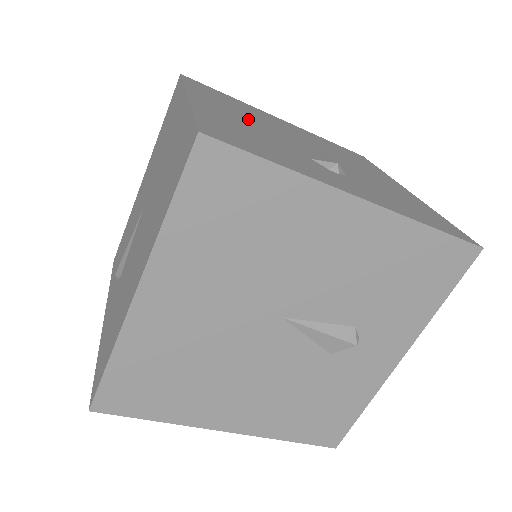
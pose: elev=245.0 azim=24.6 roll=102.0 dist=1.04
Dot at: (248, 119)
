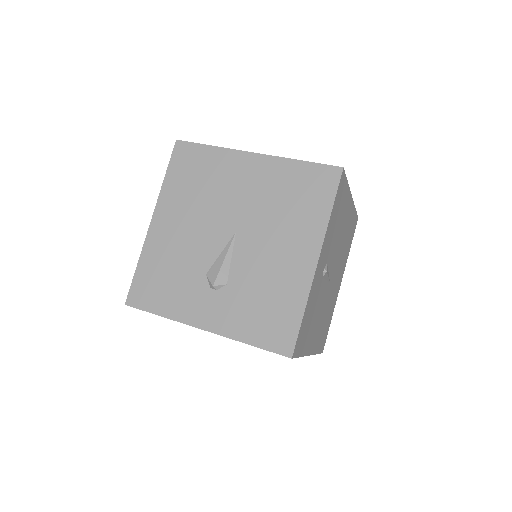
Dot at: (190, 221)
